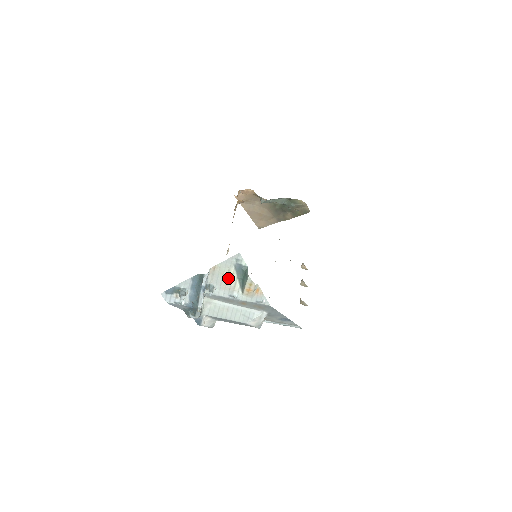
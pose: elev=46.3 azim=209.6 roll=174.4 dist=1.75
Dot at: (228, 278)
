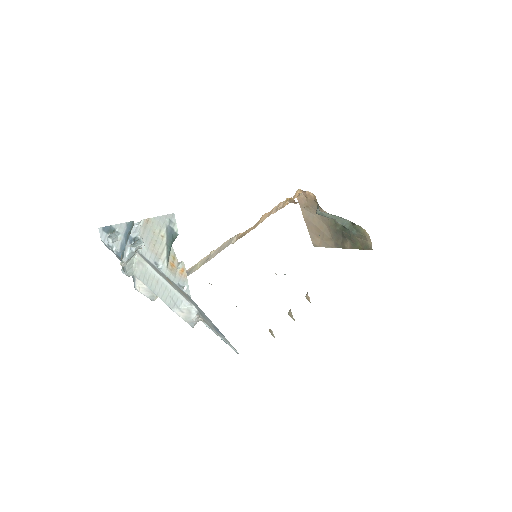
Dot at: (158, 240)
